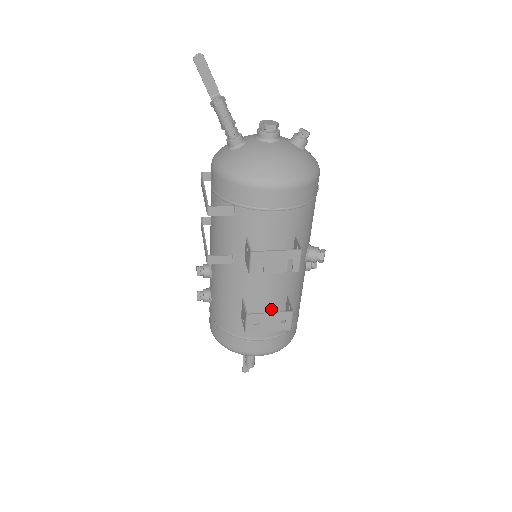
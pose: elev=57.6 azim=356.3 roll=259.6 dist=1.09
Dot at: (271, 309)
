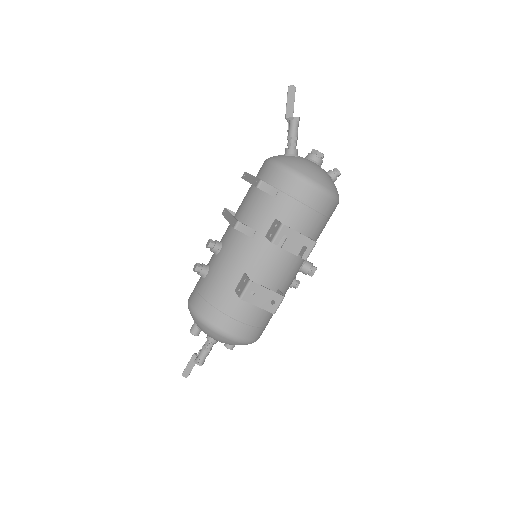
Dot at: occluded
